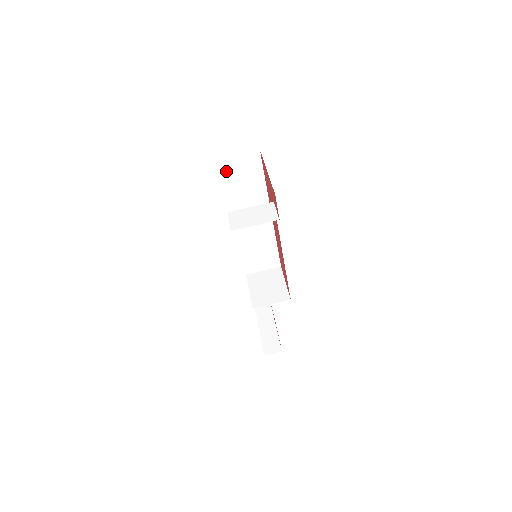
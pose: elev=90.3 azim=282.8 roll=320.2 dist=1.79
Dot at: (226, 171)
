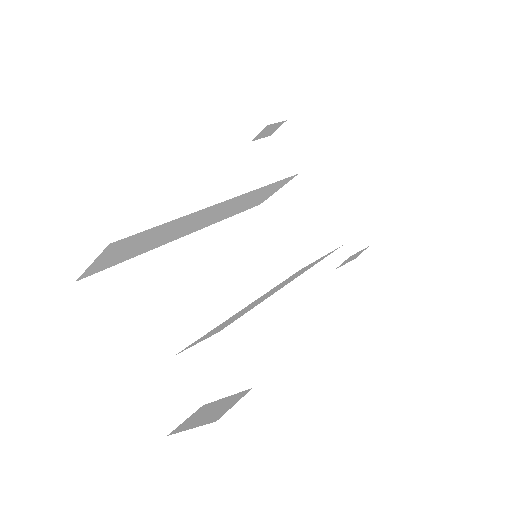
Dot at: (105, 266)
